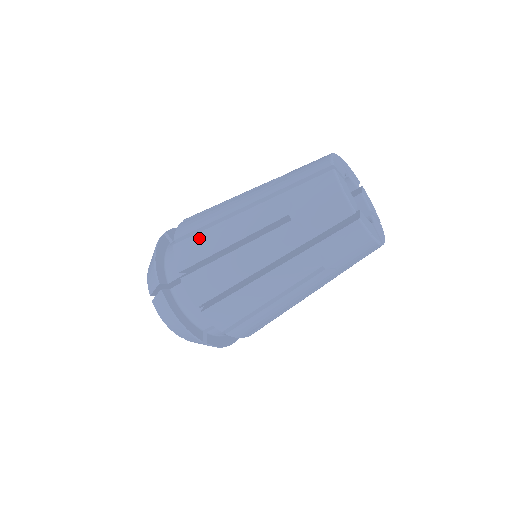
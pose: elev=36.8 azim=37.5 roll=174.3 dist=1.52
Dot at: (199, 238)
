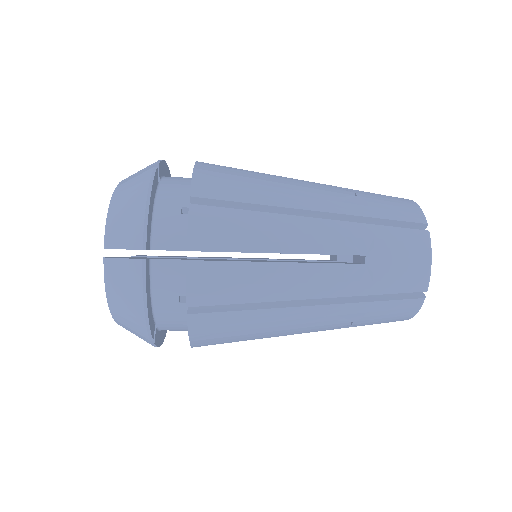
Dot at: occluded
